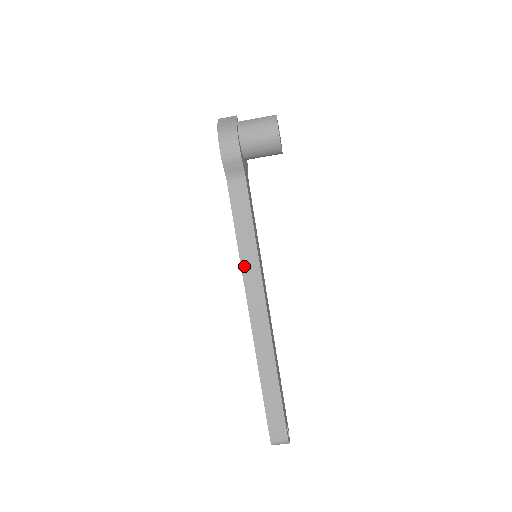
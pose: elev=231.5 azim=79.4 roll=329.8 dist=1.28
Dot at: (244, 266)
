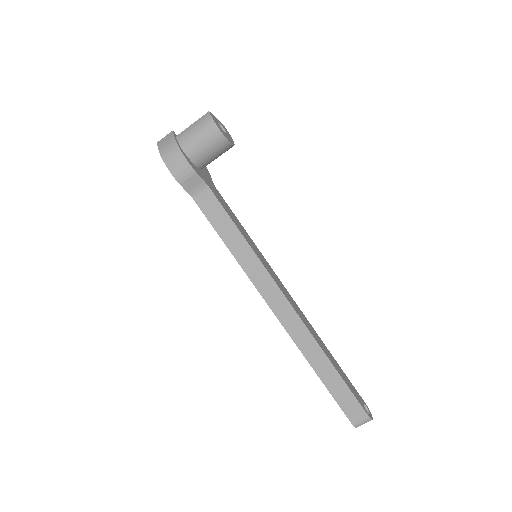
Dot at: (248, 272)
